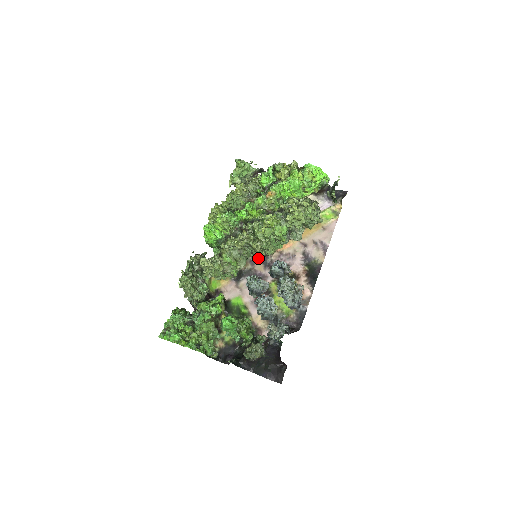
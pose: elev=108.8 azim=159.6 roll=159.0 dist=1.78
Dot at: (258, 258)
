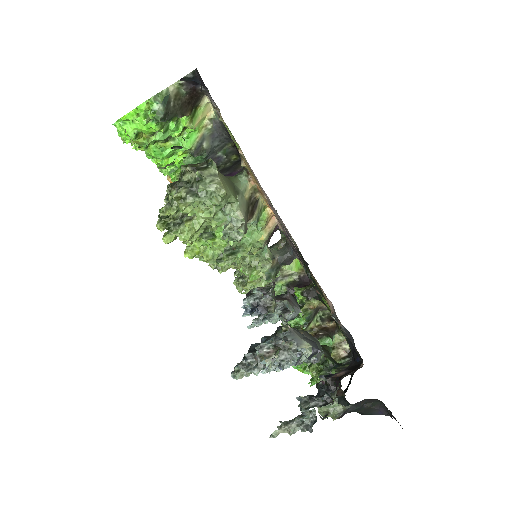
Dot at: occluded
